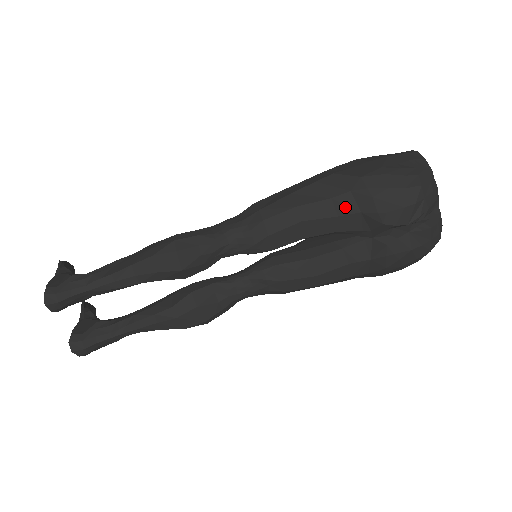
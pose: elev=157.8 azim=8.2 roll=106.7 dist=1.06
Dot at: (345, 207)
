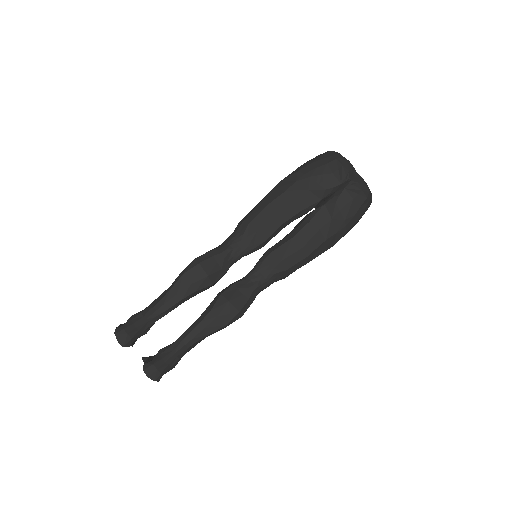
Dot at: (297, 192)
